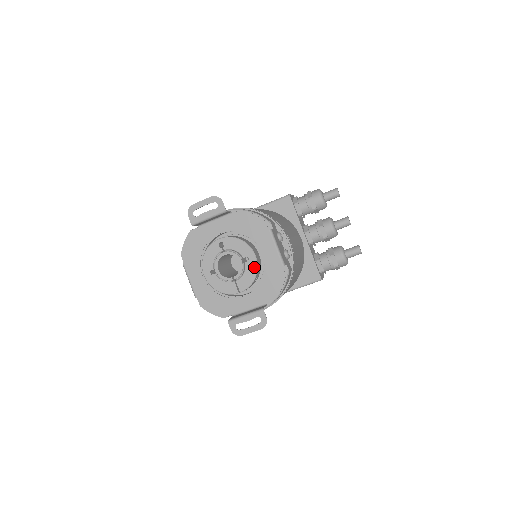
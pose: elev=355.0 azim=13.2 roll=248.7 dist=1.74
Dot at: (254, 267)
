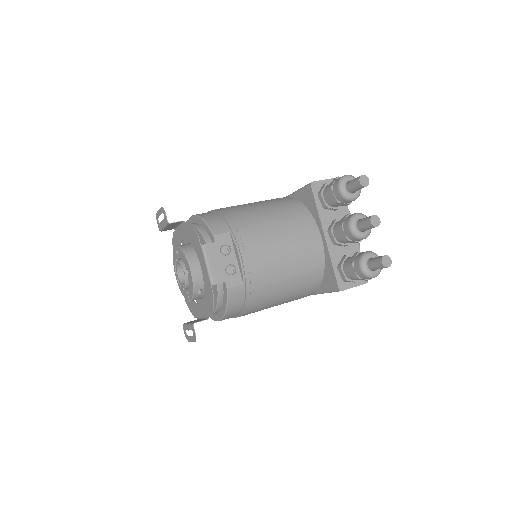
Dot at: (191, 281)
